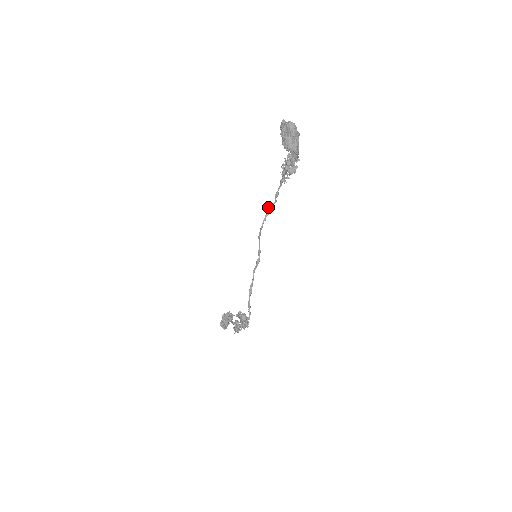
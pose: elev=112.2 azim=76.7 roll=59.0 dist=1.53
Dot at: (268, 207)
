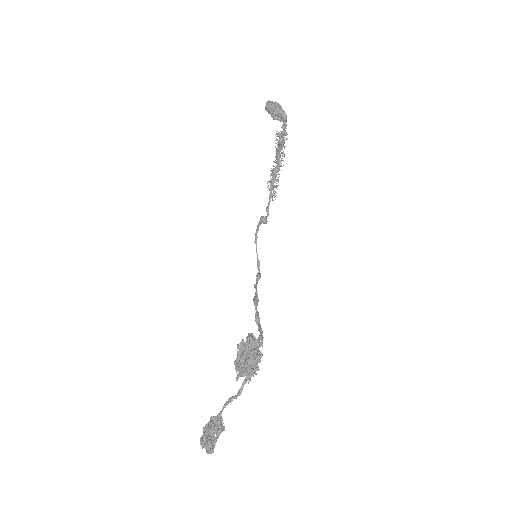
Dot at: (260, 217)
